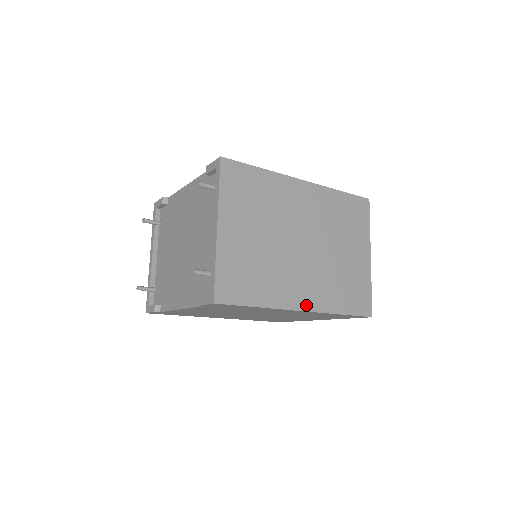
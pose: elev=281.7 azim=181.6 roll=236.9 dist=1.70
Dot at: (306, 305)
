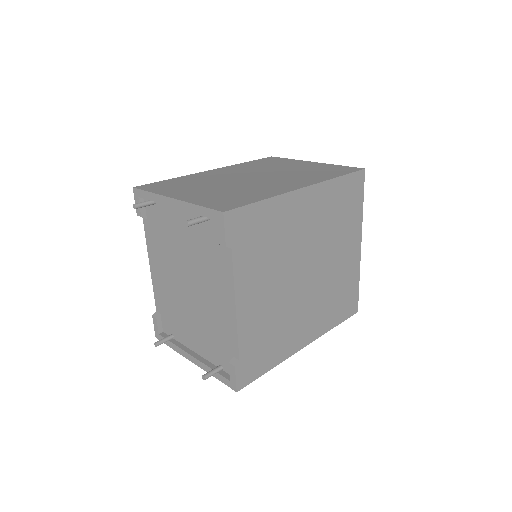
Dot at: (303, 185)
